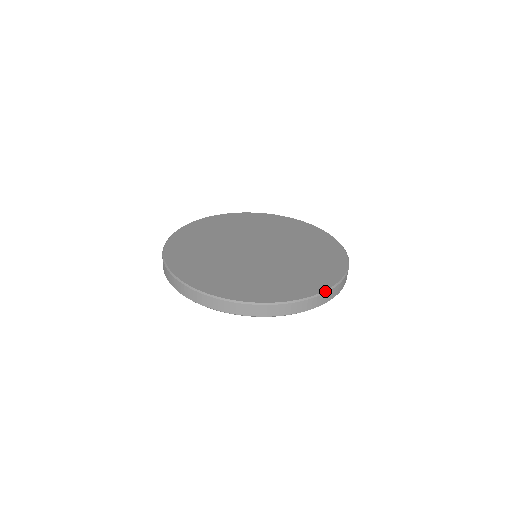
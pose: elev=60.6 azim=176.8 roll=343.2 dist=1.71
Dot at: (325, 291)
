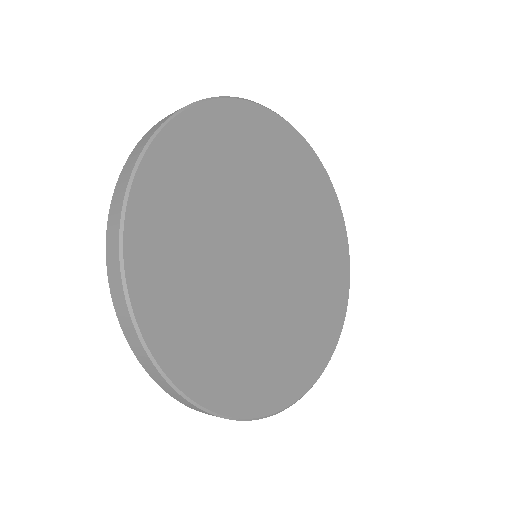
Dot at: (349, 288)
